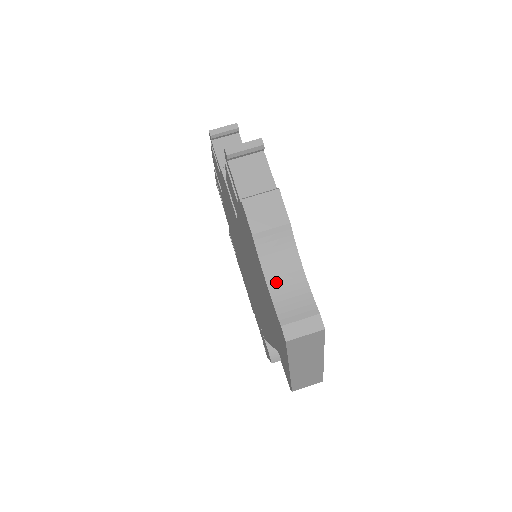
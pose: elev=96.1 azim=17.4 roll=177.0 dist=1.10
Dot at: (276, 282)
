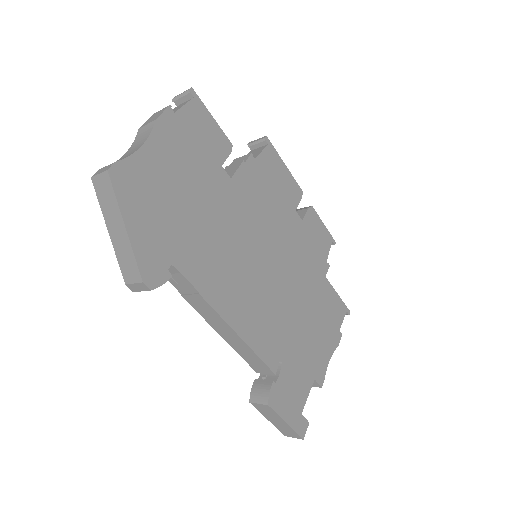
Dot at: (126, 154)
